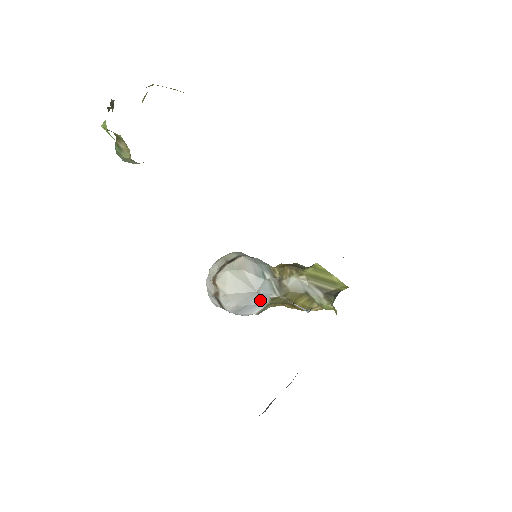
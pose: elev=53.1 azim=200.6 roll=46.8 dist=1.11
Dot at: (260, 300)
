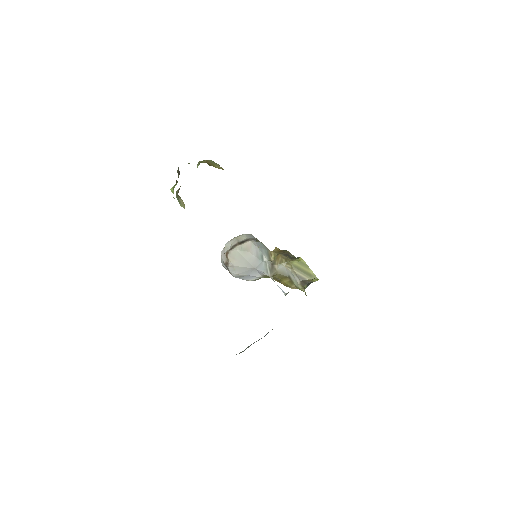
Dot at: (256, 274)
